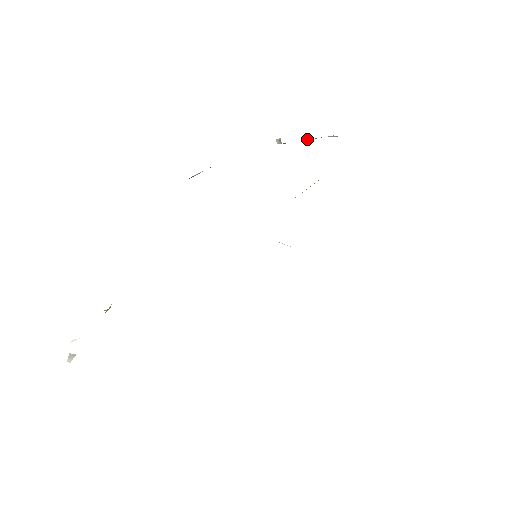
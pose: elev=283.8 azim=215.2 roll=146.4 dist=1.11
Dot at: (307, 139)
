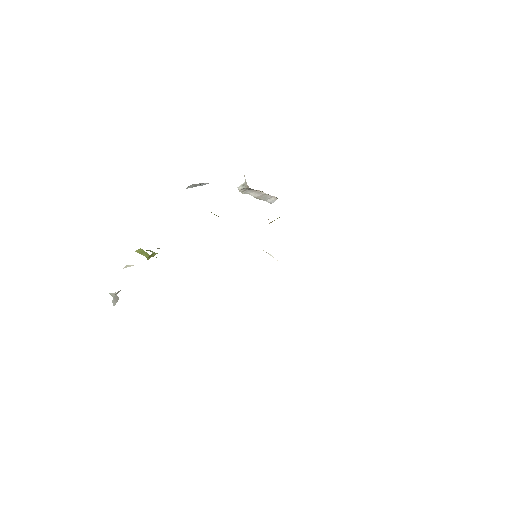
Dot at: (257, 194)
